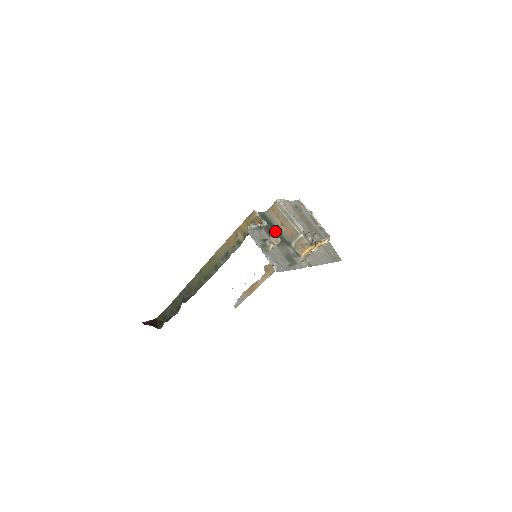
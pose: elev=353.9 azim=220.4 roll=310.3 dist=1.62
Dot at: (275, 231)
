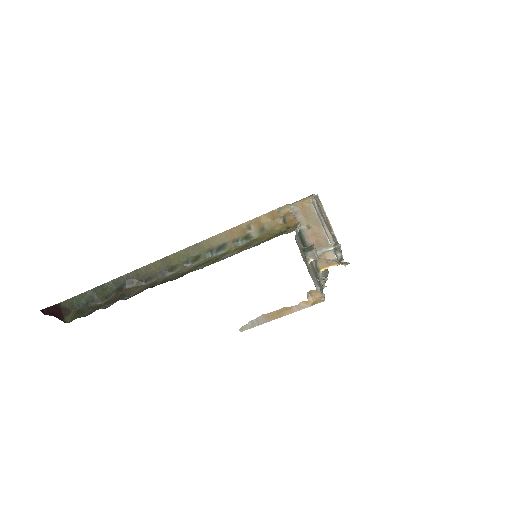
Dot at: (301, 235)
